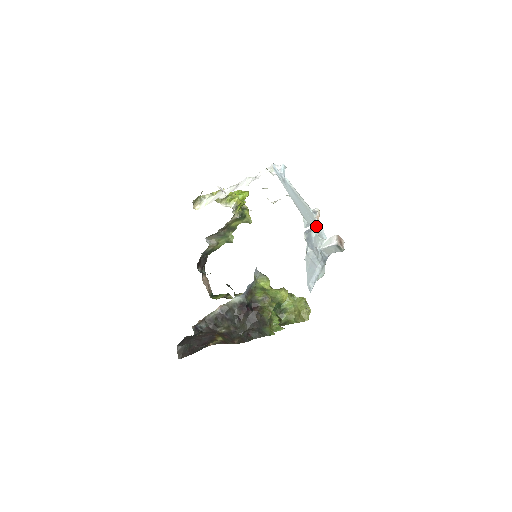
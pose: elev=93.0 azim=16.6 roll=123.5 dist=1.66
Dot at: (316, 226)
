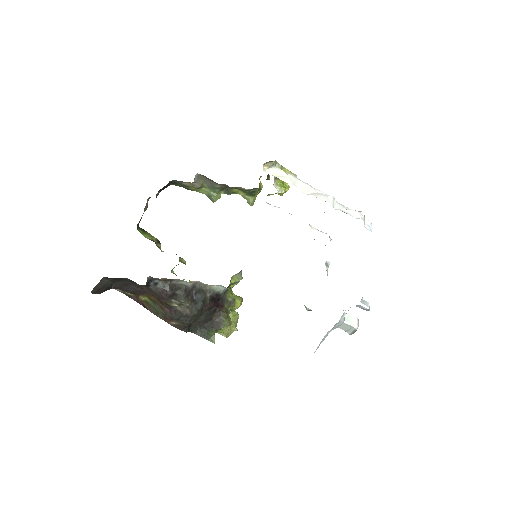
Dot at: (369, 309)
